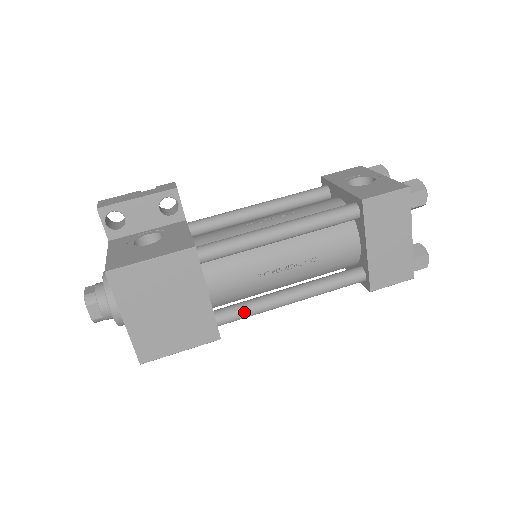
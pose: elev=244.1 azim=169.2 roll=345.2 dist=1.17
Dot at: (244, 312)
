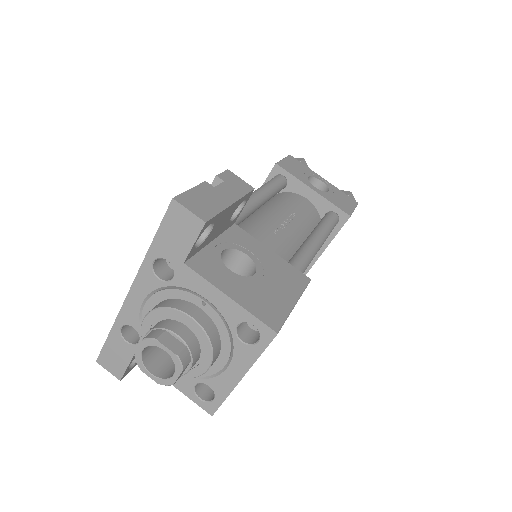
Dot at: occluded
